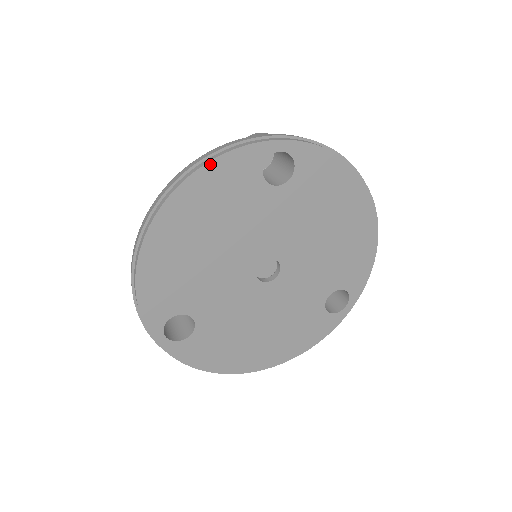
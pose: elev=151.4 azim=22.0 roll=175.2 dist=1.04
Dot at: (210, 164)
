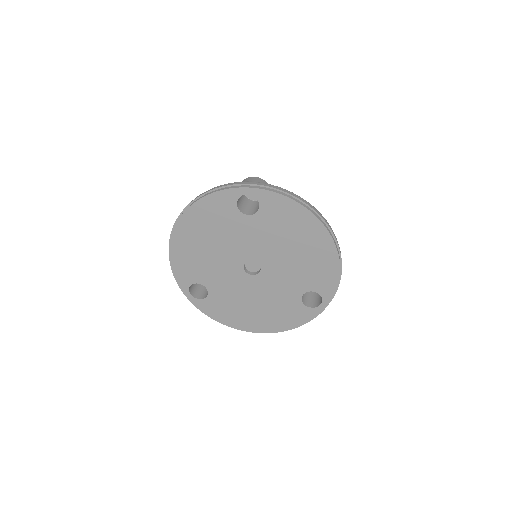
Dot at: (203, 199)
